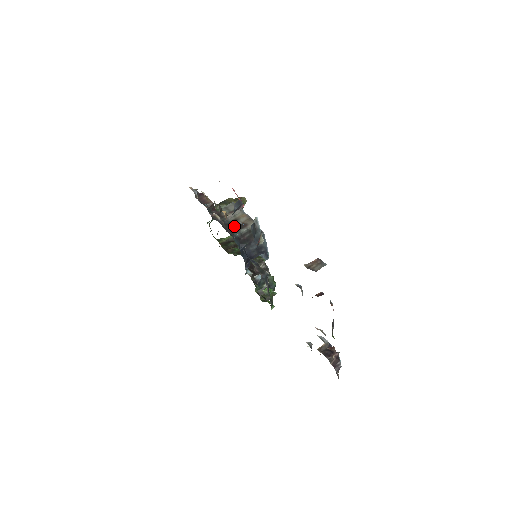
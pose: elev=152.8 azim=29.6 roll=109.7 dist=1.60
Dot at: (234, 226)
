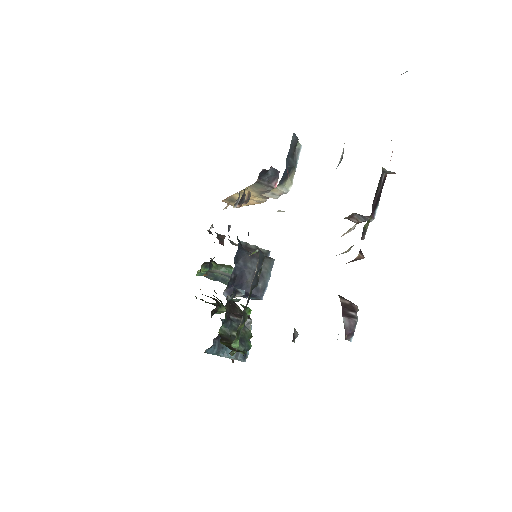
Dot at: occluded
